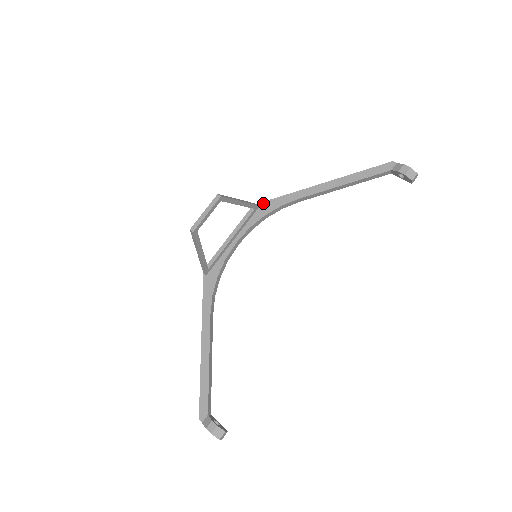
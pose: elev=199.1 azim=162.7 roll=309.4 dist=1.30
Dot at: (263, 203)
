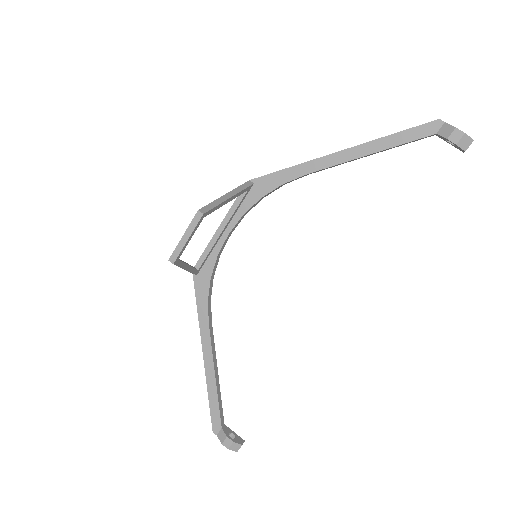
Dot at: (258, 179)
